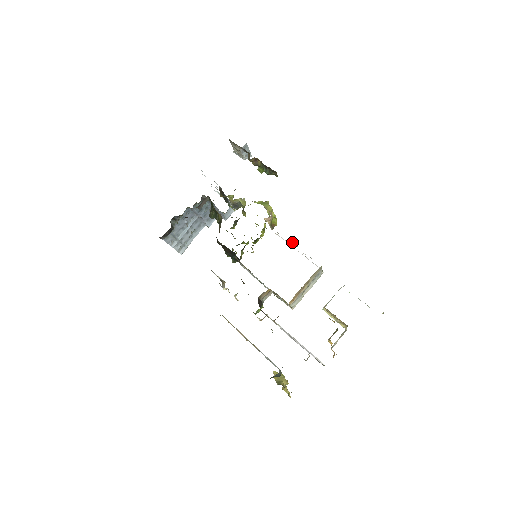
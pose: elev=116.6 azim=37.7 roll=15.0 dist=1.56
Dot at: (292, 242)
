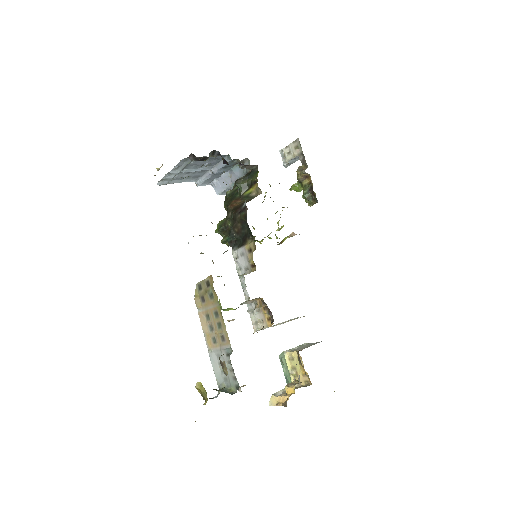
Dot at: occluded
